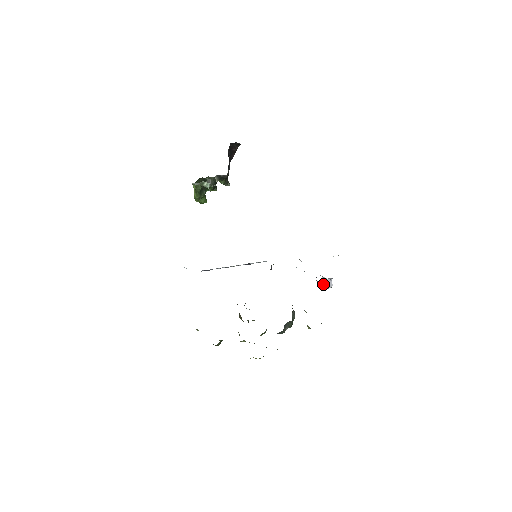
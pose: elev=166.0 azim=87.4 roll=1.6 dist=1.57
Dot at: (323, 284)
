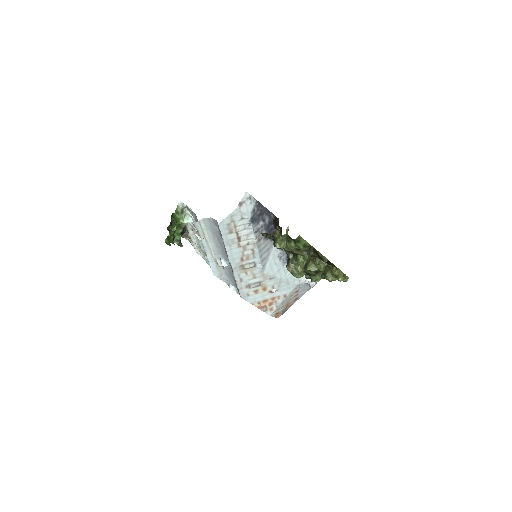
Dot at: (310, 281)
